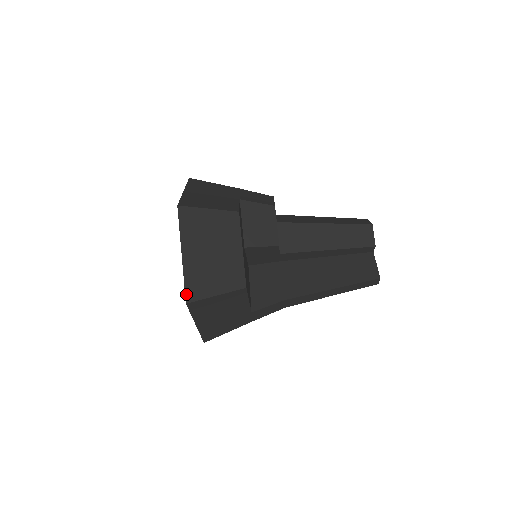
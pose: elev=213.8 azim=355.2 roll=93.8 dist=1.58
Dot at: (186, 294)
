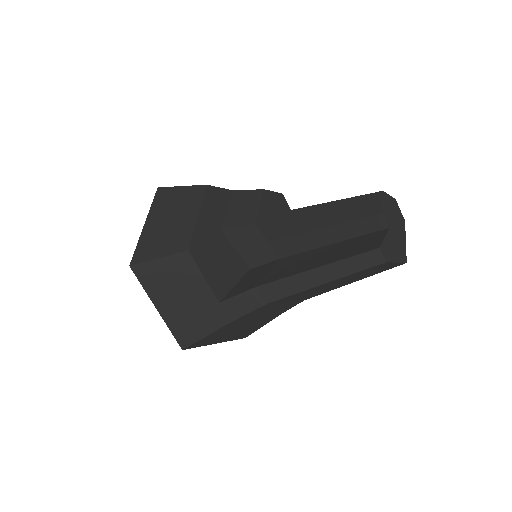
Dot at: (133, 257)
